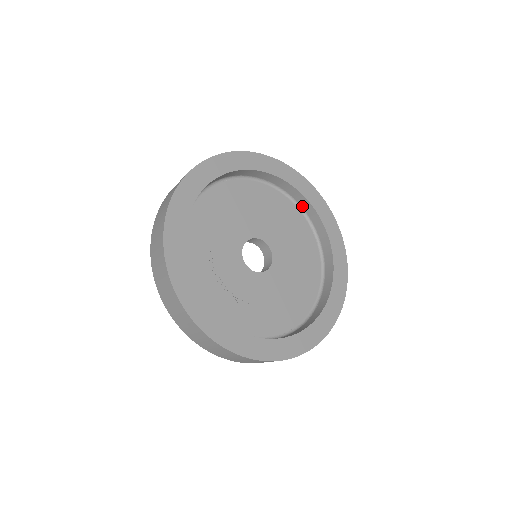
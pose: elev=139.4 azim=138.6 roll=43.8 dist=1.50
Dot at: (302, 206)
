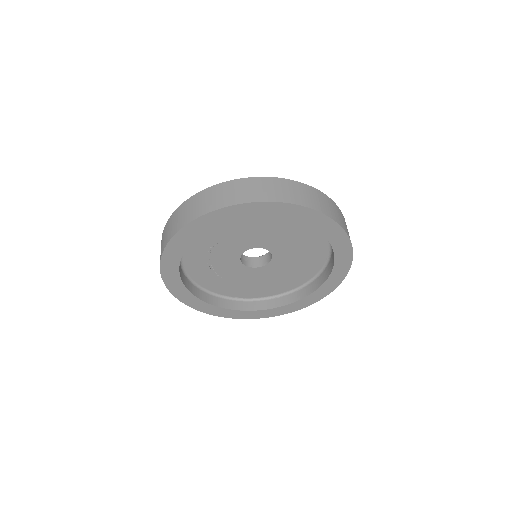
Dot at: occluded
